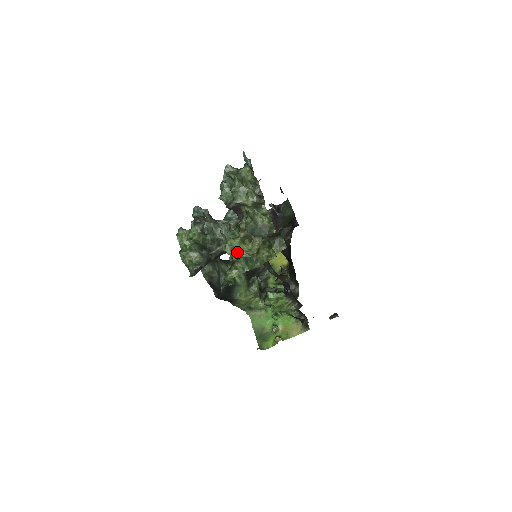
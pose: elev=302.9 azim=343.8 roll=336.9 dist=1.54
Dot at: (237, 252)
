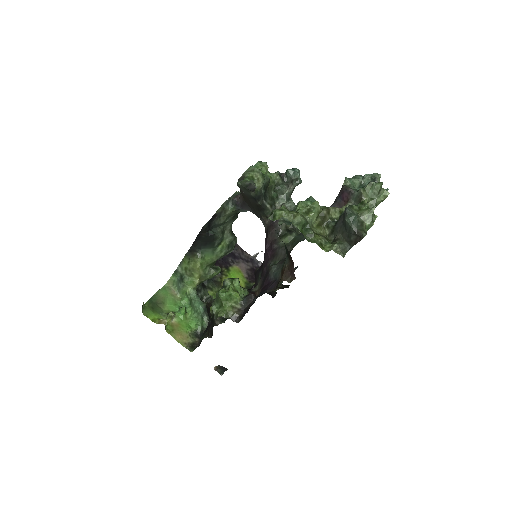
Dot at: (307, 213)
